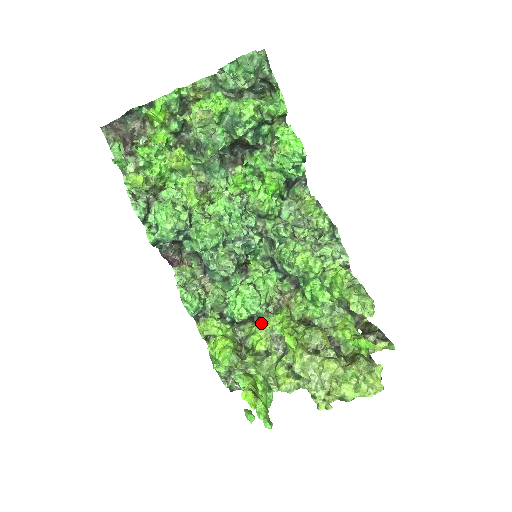
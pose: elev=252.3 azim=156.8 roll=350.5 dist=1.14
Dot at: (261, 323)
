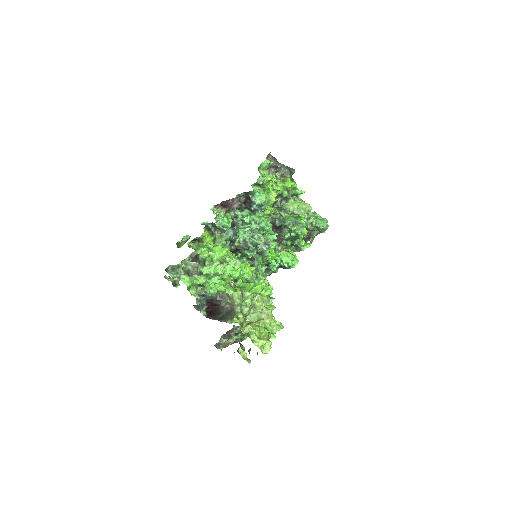
Dot at: occluded
